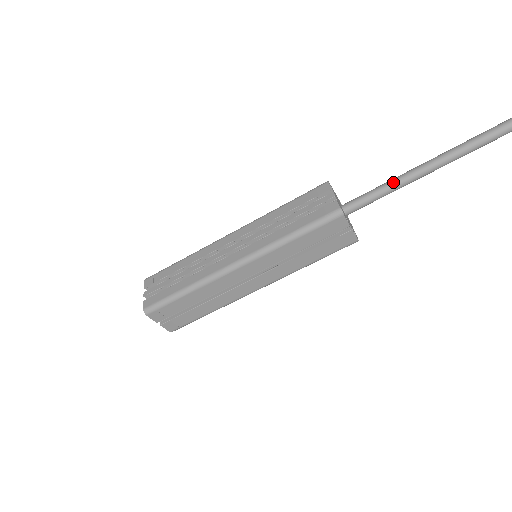
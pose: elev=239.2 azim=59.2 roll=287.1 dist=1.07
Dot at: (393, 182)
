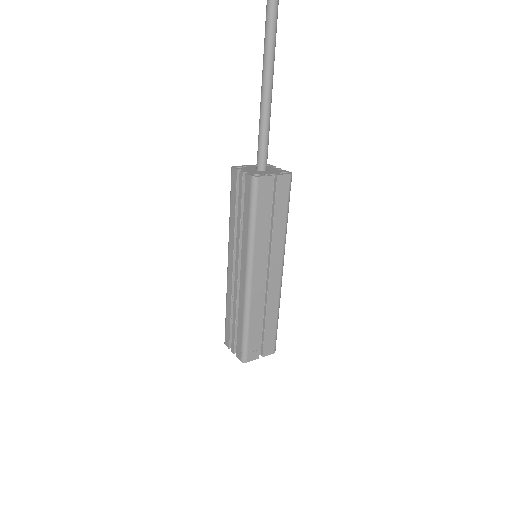
Dot at: (261, 119)
